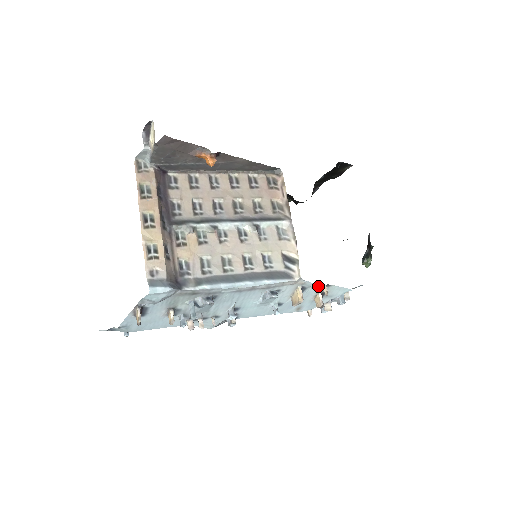
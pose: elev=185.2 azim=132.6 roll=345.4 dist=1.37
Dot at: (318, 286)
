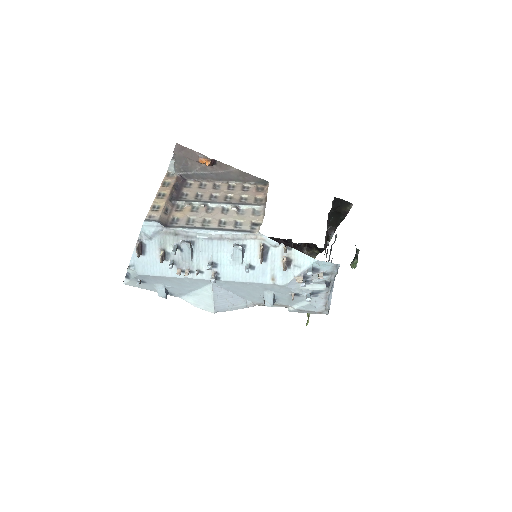
Dot at: (277, 244)
